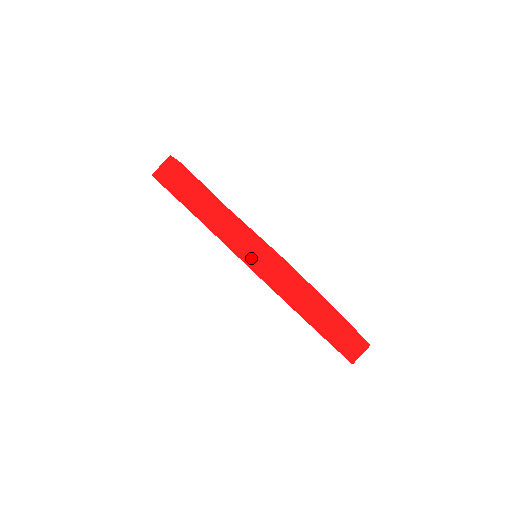
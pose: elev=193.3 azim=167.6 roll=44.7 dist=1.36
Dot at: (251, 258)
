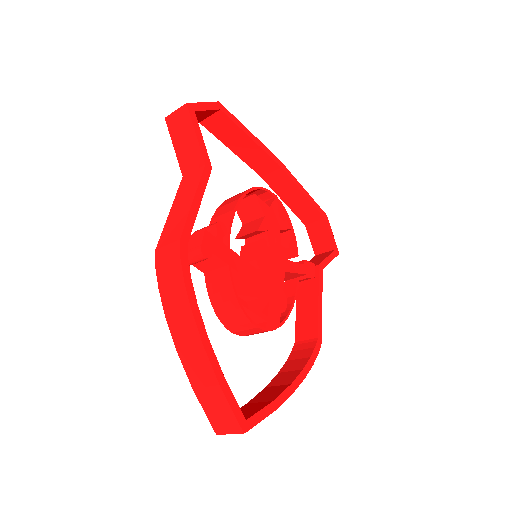
Dot at: (169, 228)
